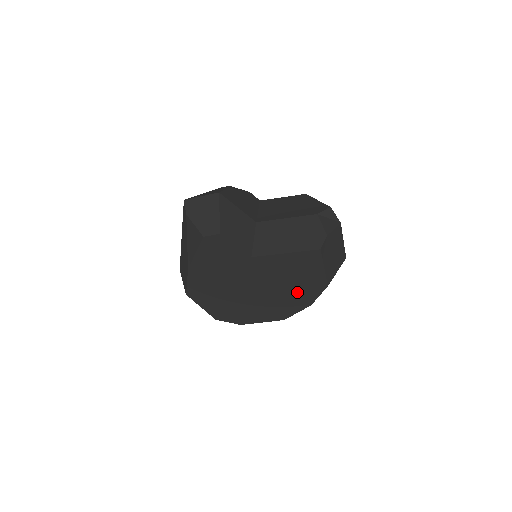
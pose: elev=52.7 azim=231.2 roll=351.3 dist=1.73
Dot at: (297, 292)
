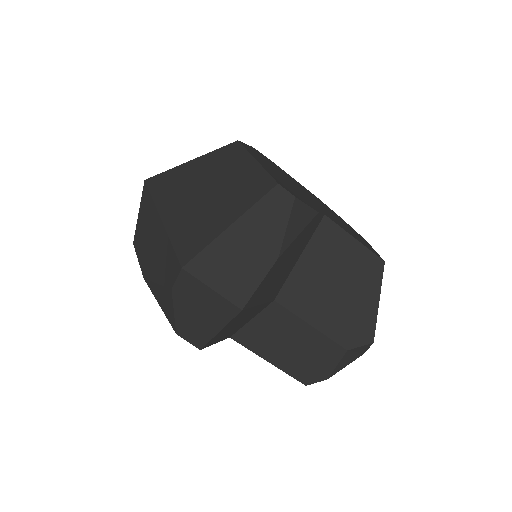
Dot at: occluded
